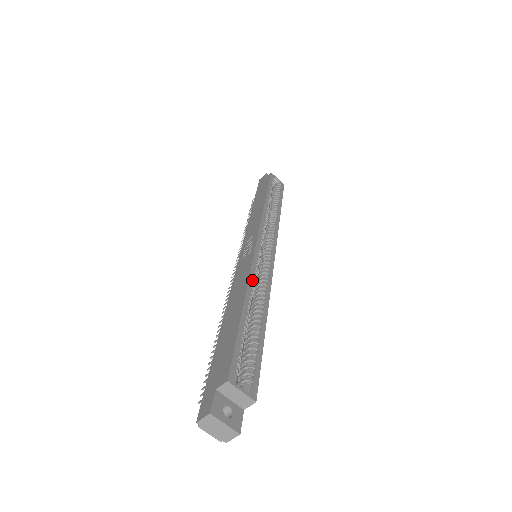
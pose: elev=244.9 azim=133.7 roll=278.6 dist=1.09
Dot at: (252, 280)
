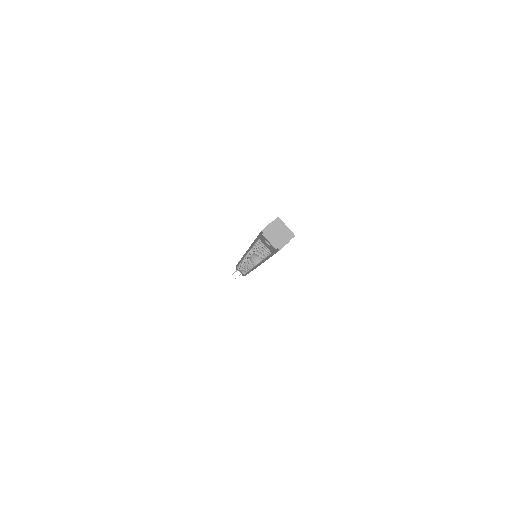
Dot at: occluded
